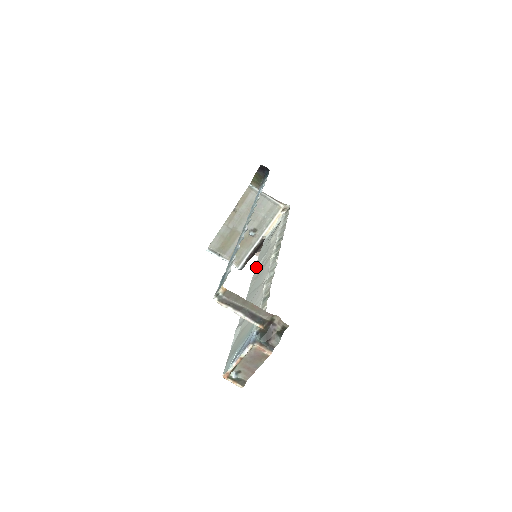
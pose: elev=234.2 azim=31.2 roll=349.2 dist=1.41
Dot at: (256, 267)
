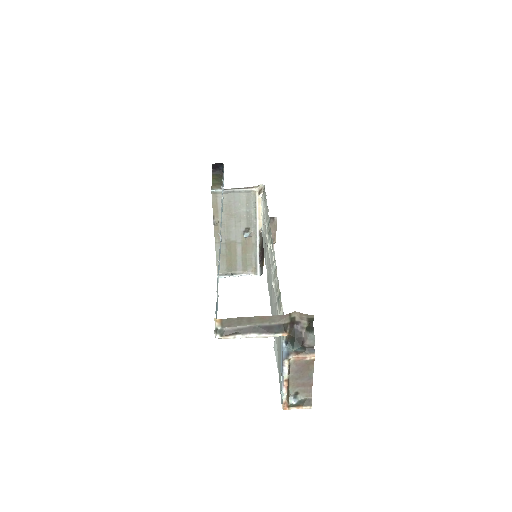
Dot at: occluded
